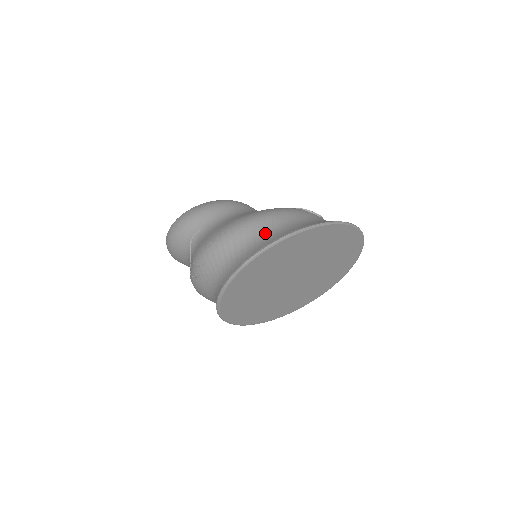
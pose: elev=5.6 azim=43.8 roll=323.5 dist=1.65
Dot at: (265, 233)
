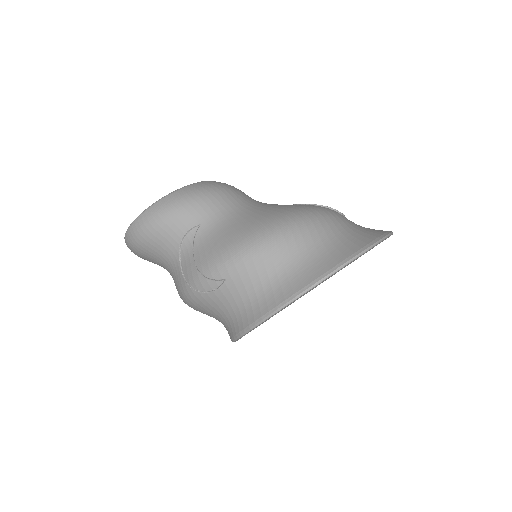
Dot at: (318, 246)
